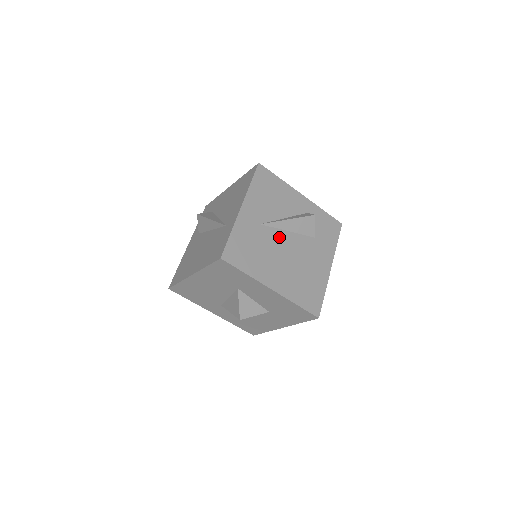
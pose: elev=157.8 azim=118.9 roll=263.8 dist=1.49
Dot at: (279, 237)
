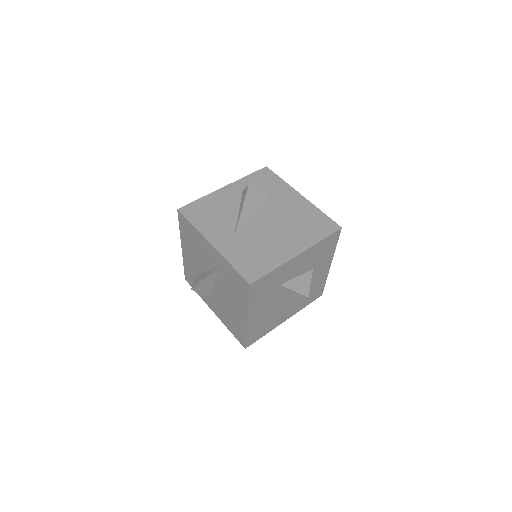
Dot at: (254, 225)
